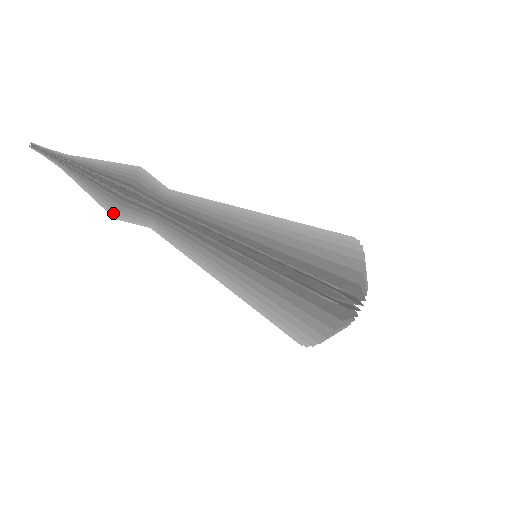
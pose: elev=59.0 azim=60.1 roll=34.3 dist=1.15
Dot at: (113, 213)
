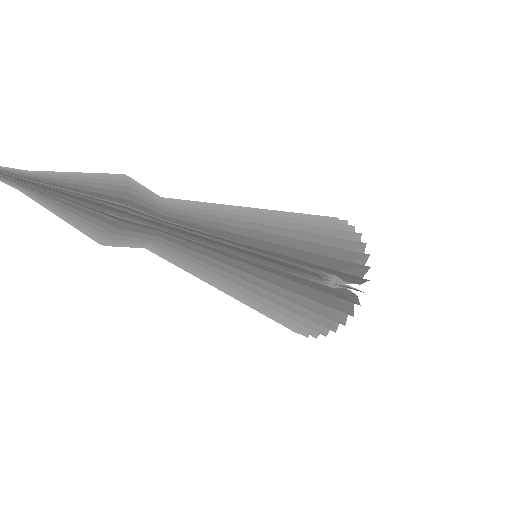
Dot at: (100, 242)
